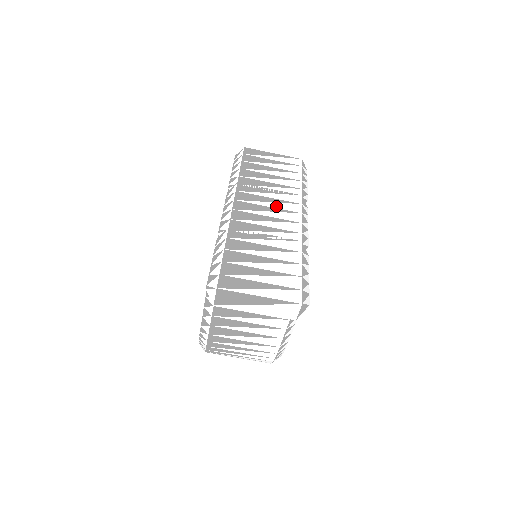
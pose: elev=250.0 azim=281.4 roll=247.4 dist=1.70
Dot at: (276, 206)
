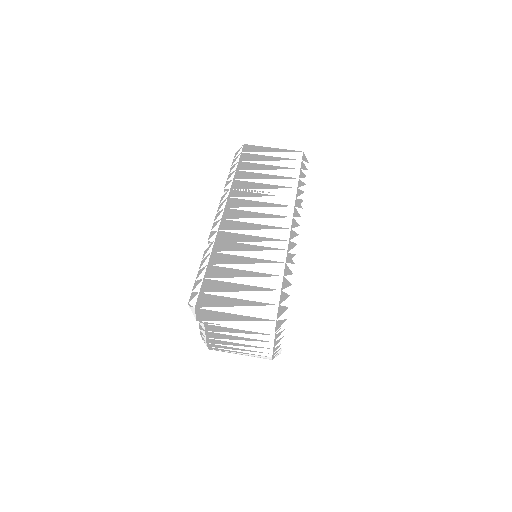
Dot at: (267, 211)
